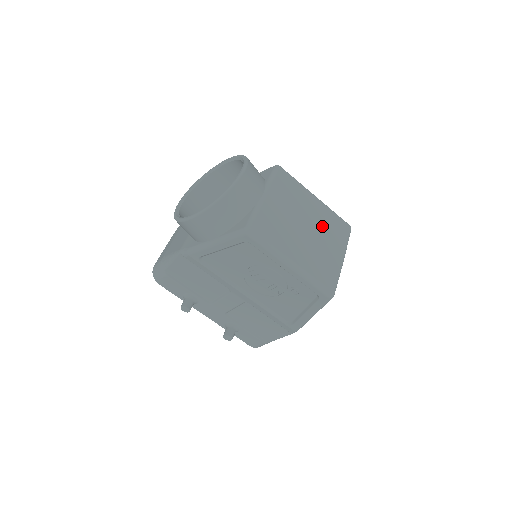
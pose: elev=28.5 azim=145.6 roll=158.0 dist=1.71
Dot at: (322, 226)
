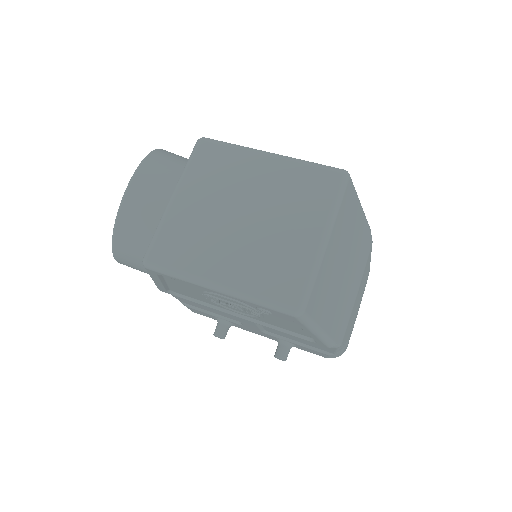
Dot at: (279, 199)
